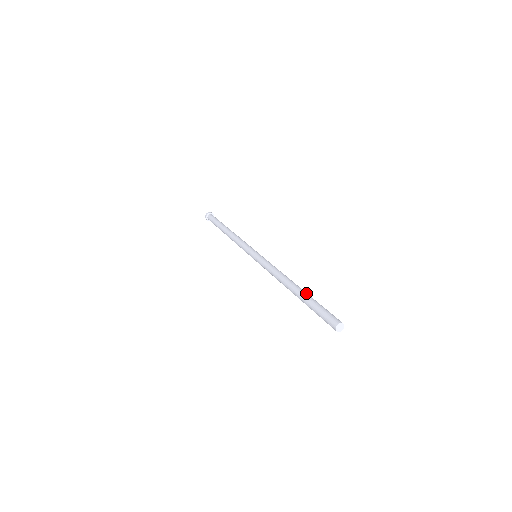
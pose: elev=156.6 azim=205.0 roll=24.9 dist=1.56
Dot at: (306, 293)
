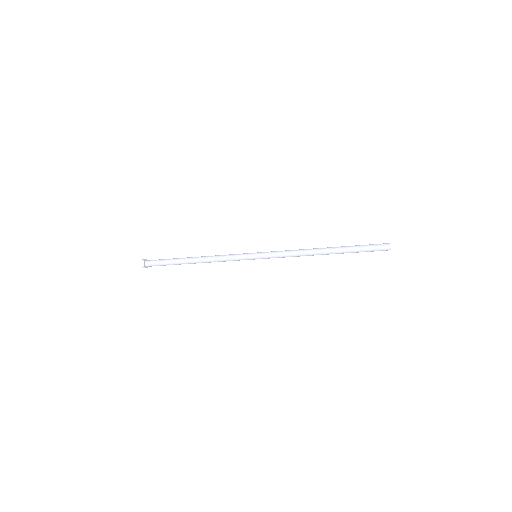
Dot at: occluded
